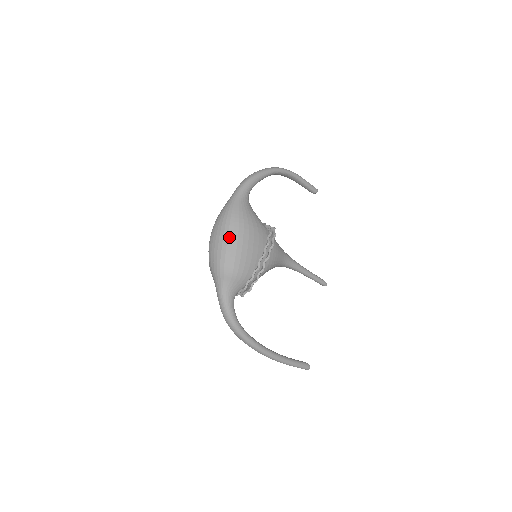
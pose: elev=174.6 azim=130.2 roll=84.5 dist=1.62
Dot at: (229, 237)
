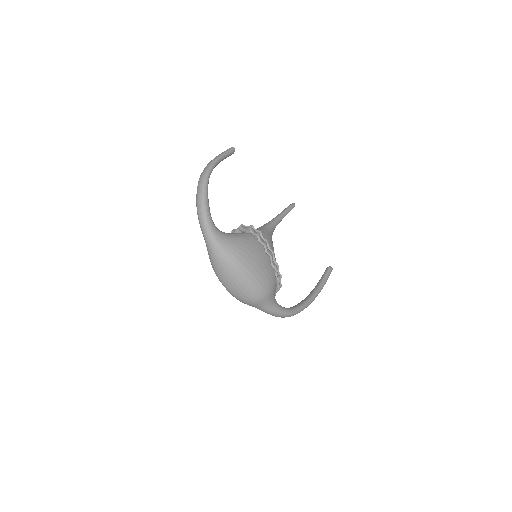
Dot at: (243, 277)
